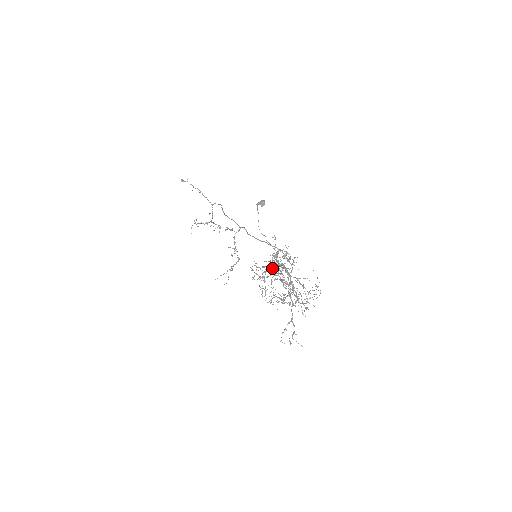
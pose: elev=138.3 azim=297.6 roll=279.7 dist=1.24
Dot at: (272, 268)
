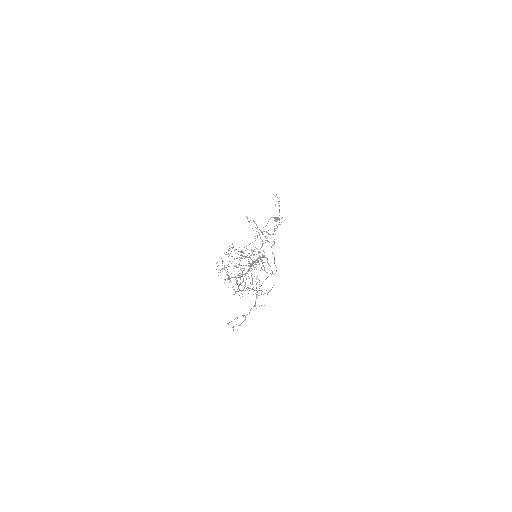
Dot at: (242, 256)
